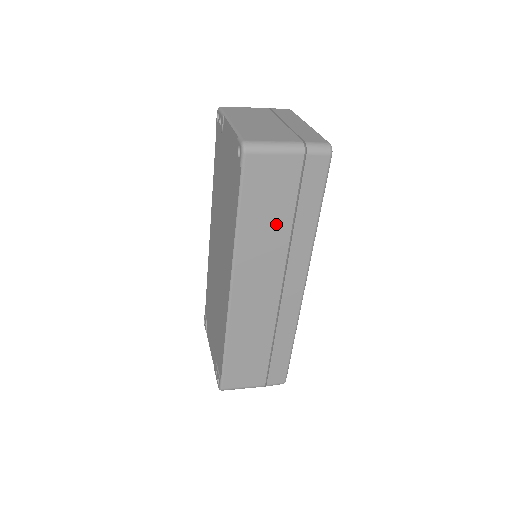
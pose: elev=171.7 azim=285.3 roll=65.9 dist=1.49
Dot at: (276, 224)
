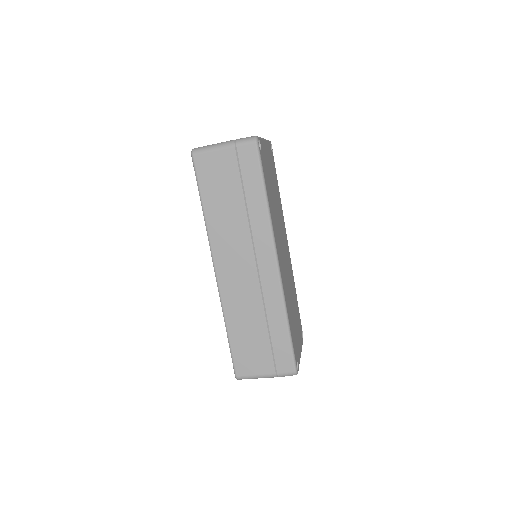
Dot at: (232, 206)
